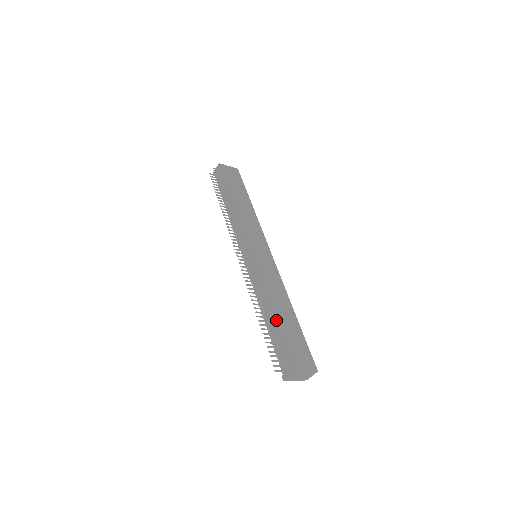
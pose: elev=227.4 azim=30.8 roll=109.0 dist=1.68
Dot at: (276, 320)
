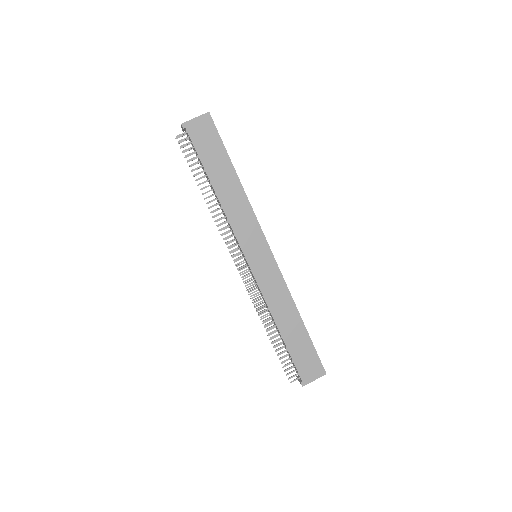
Dot at: (283, 340)
